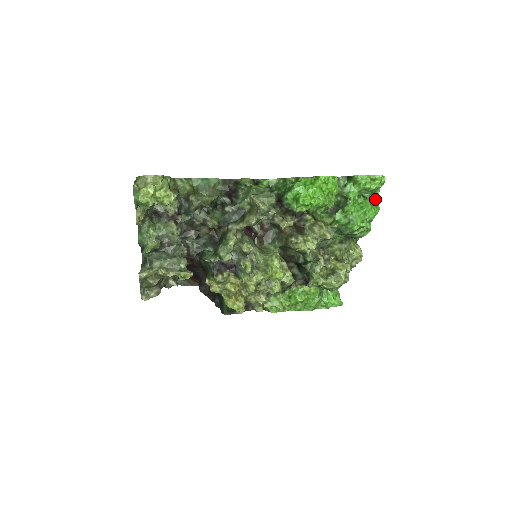
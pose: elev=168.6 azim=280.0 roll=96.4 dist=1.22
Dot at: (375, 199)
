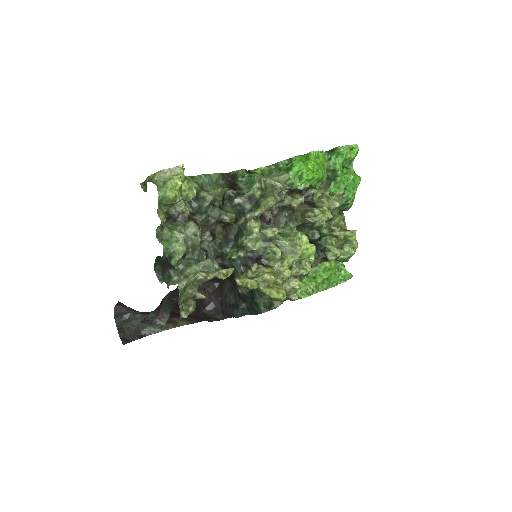
Dot at: (352, 170)
